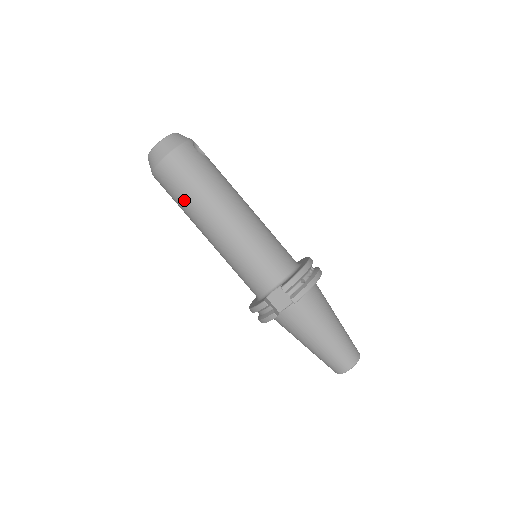
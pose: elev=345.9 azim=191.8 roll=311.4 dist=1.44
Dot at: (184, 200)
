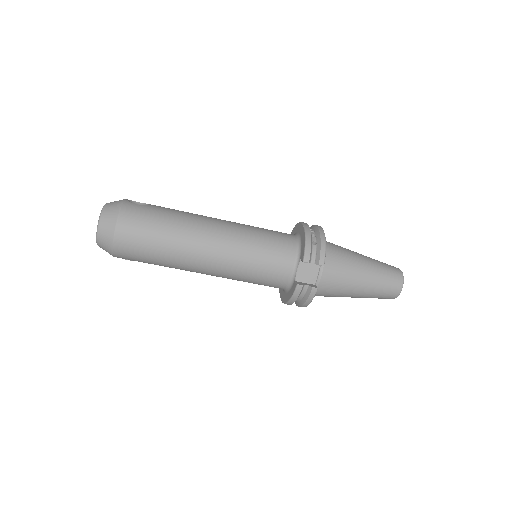
Dot at: (161, 255)
